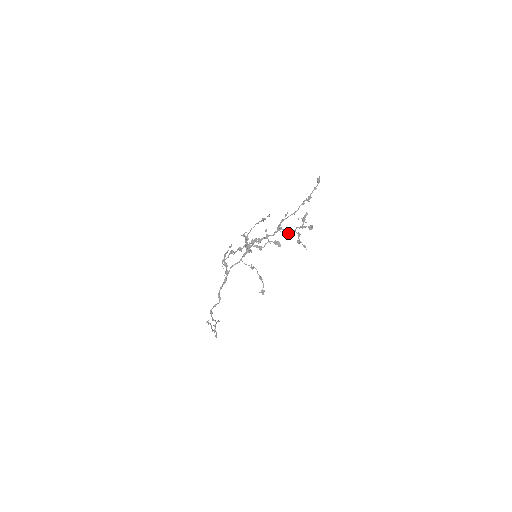
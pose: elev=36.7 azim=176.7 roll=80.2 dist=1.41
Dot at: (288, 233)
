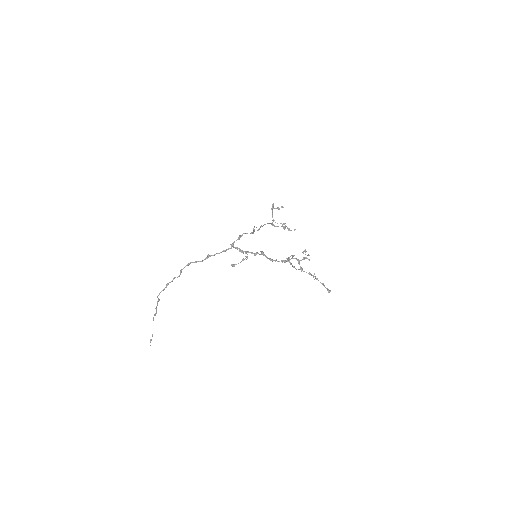
Dot at: occluded
